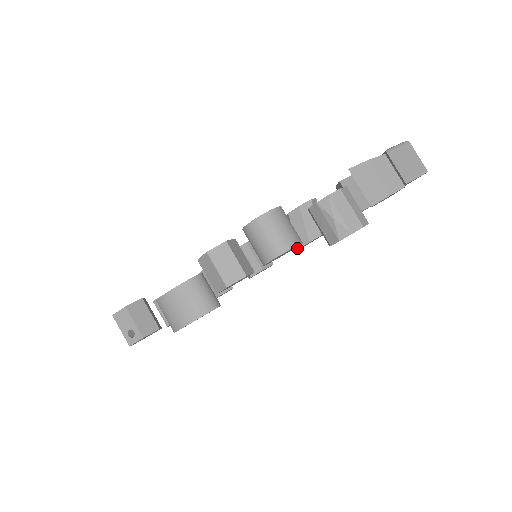
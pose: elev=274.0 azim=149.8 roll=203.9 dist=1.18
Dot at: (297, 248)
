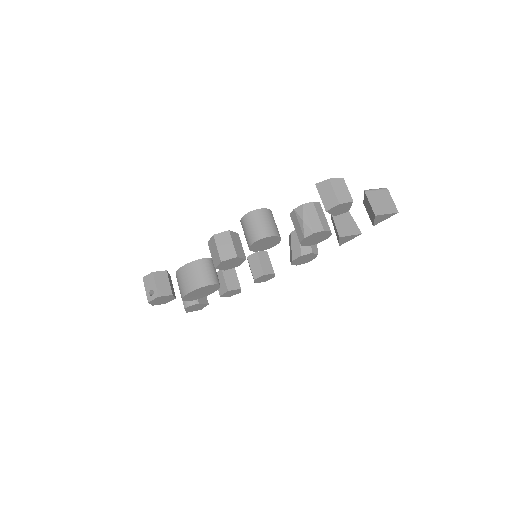
Dot at: (292, 260)
